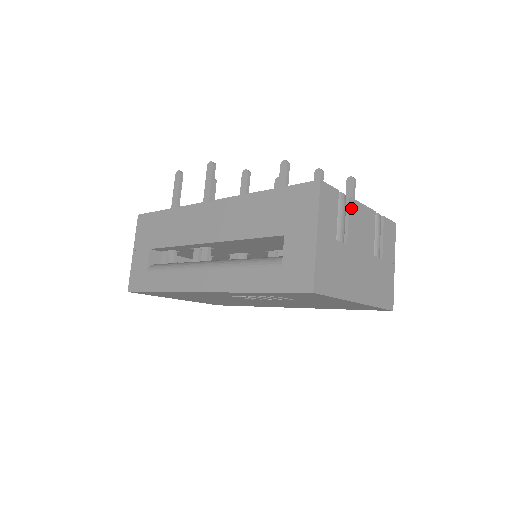
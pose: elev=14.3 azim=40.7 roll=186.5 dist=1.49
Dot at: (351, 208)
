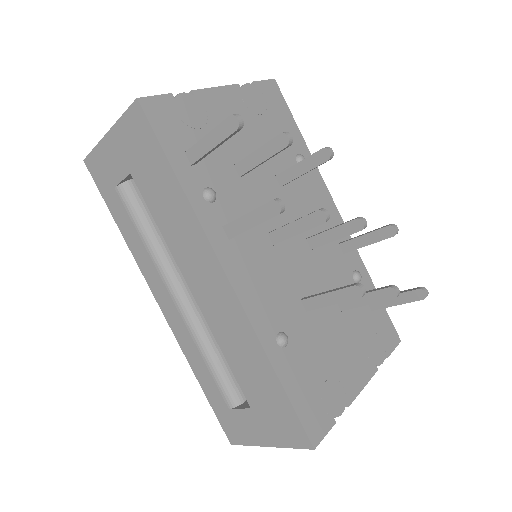
Dot at: occluded
